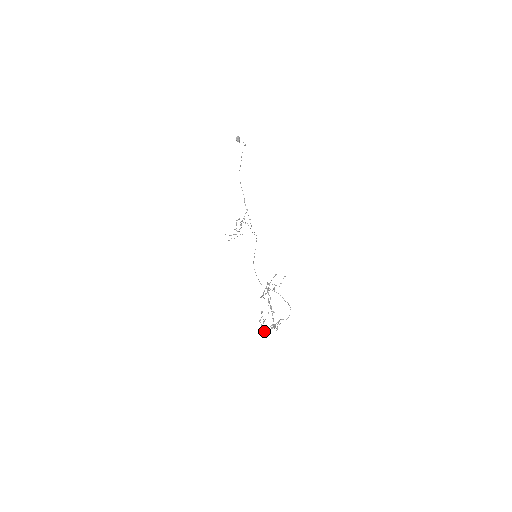
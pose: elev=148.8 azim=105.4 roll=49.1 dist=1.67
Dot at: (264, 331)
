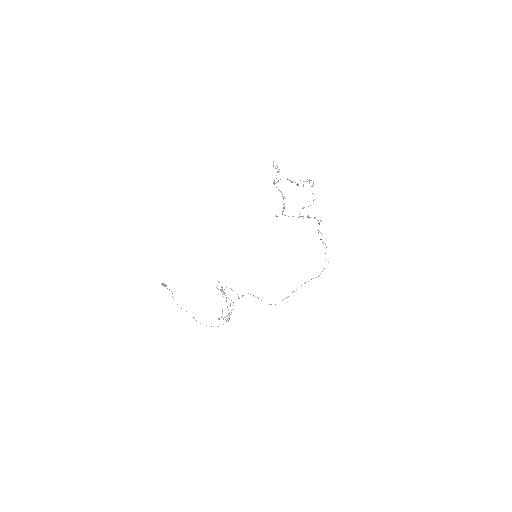
Dot at: (317, 220)
